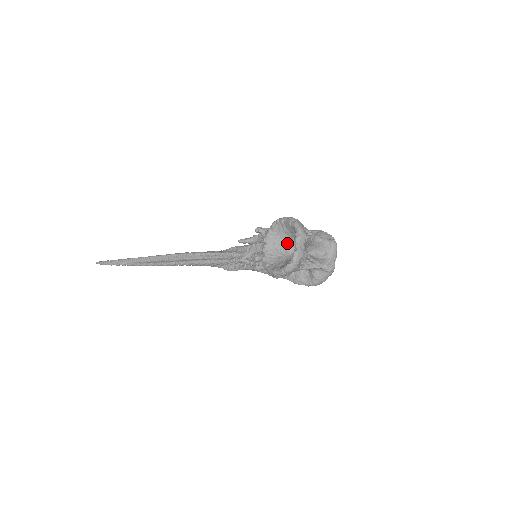
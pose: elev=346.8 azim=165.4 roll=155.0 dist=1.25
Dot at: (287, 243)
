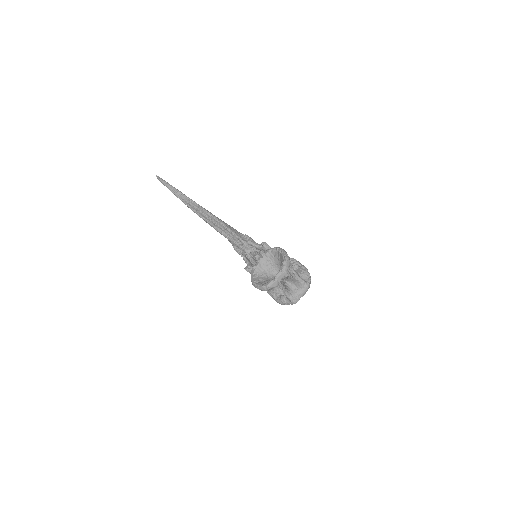
Dot at: (276, 266)
